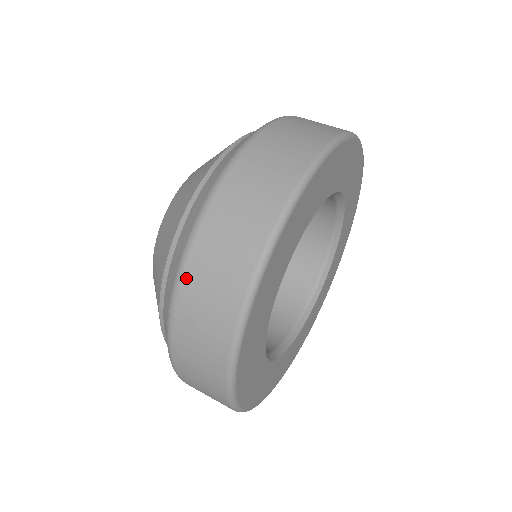
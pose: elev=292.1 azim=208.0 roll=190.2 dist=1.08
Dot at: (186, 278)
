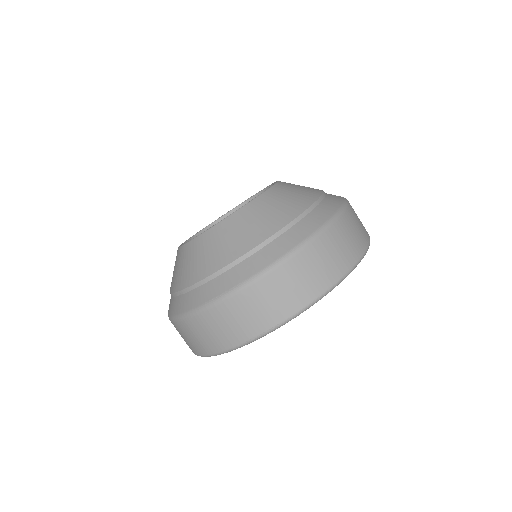
Dot at: (266, 280)
